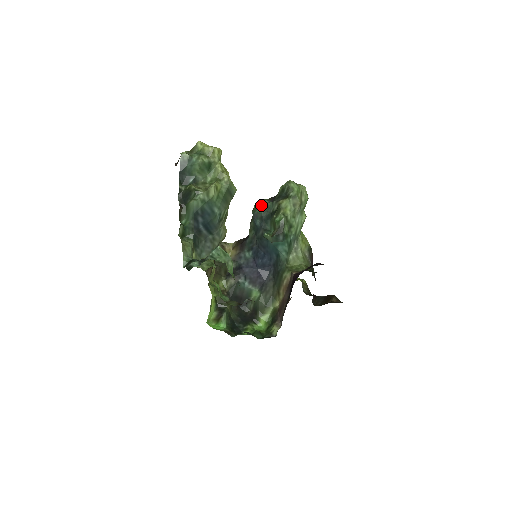
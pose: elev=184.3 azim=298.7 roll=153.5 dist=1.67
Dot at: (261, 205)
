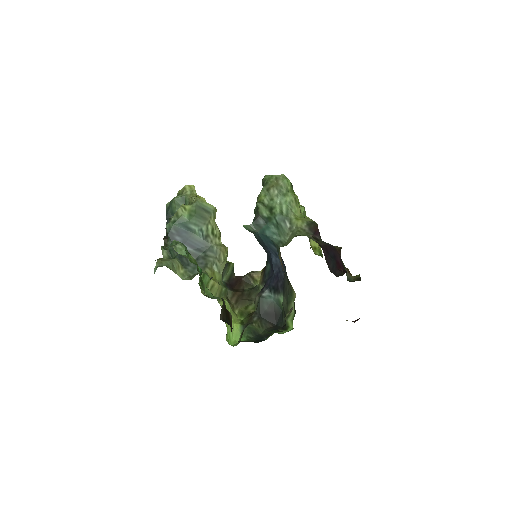
Dot at: occluded
